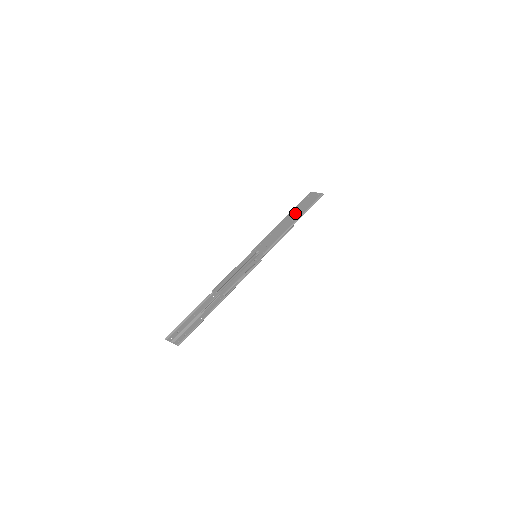
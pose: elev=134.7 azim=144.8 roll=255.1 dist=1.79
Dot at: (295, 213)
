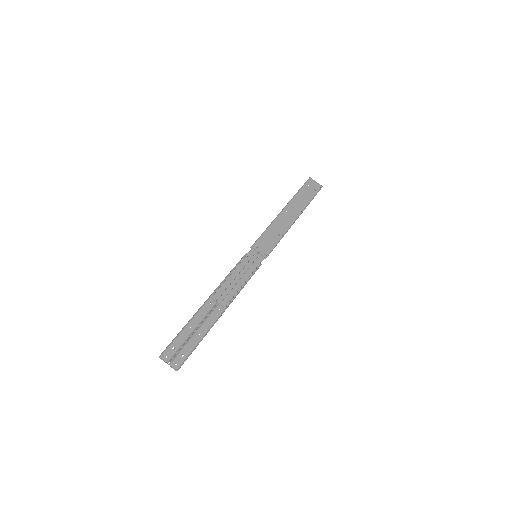
Dot at: (296, 206)
